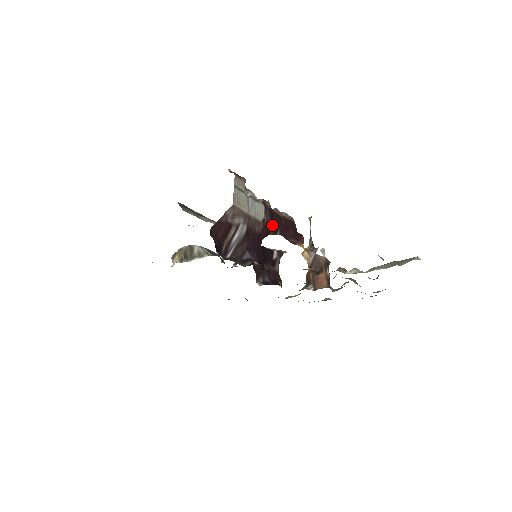
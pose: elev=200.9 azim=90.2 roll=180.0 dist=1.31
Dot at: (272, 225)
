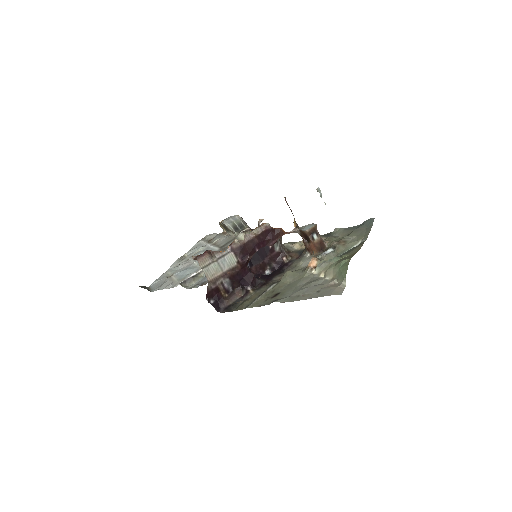
Dot at: (247, 255)
